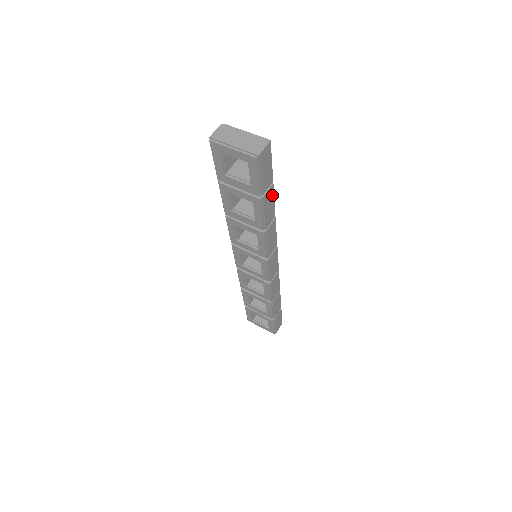
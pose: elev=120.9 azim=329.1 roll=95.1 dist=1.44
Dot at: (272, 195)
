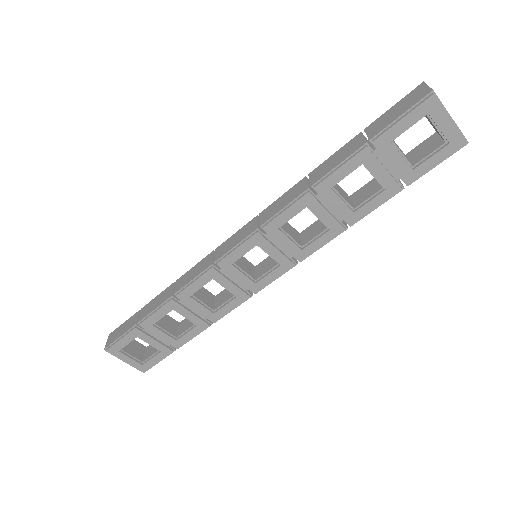
Dot at: occluded
